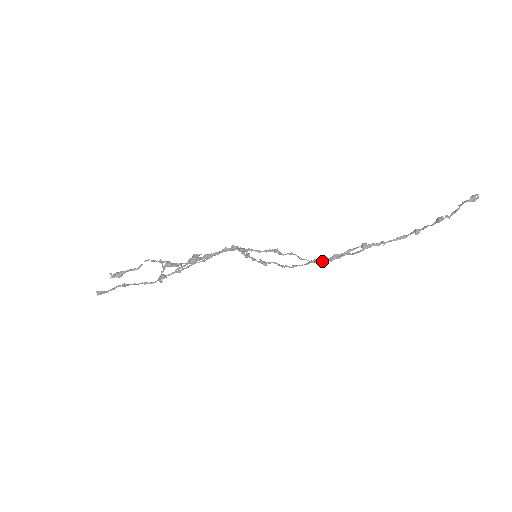
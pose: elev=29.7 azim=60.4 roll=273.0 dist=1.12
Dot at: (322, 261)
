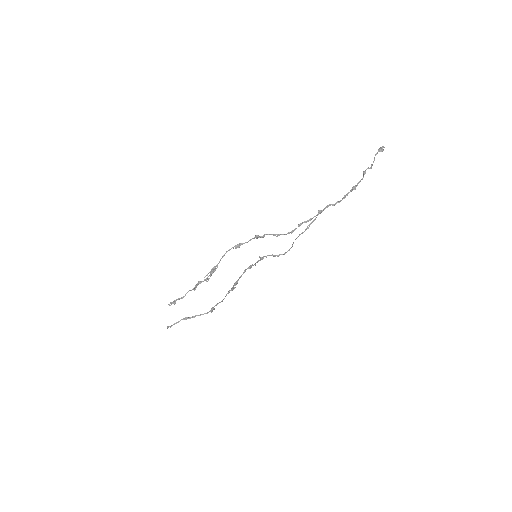
Dot at: (292, 232)
